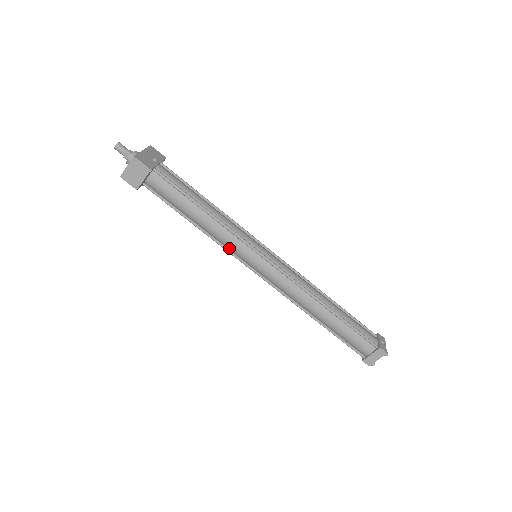
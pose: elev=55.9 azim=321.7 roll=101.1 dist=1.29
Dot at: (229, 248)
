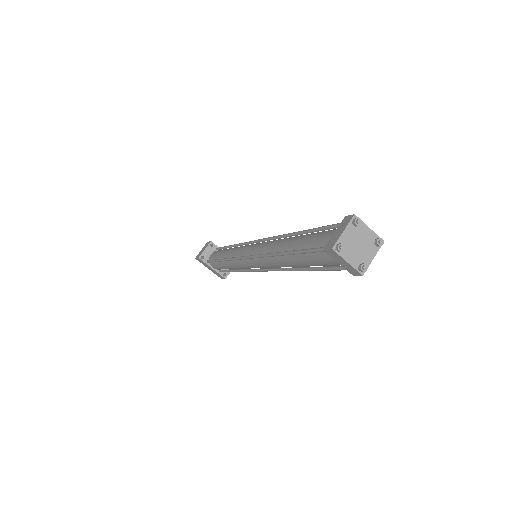
Dot at: occluded
